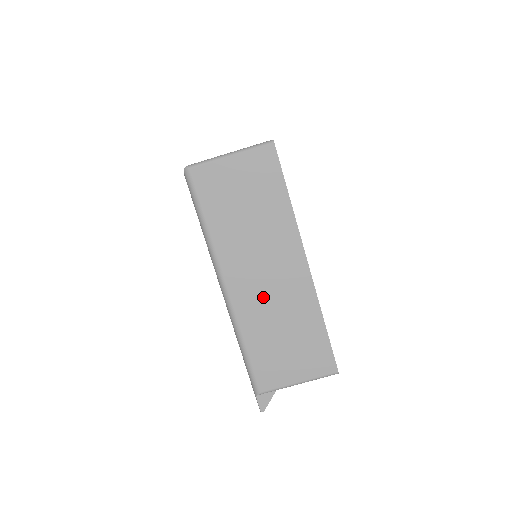
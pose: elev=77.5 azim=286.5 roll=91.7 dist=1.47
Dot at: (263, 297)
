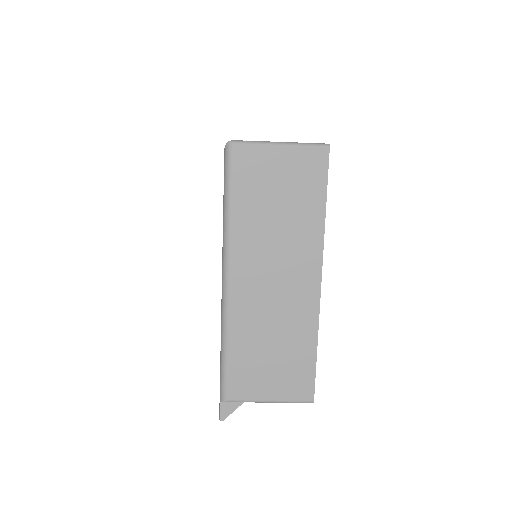
Dot at: (264, 302)
